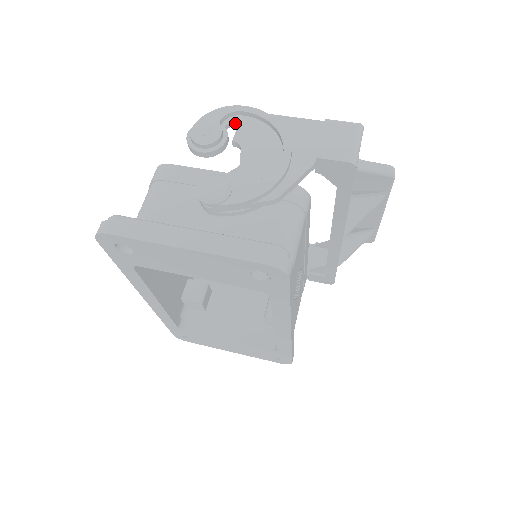
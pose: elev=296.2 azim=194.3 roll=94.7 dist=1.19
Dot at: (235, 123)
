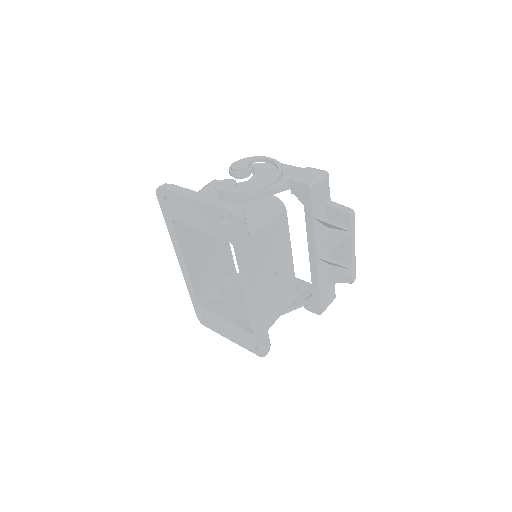
Dot at: occluded
